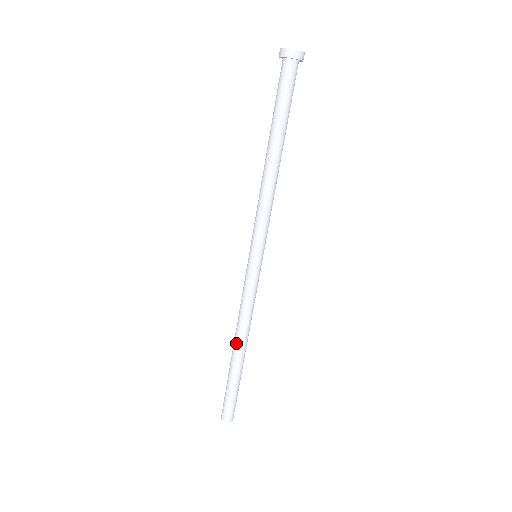
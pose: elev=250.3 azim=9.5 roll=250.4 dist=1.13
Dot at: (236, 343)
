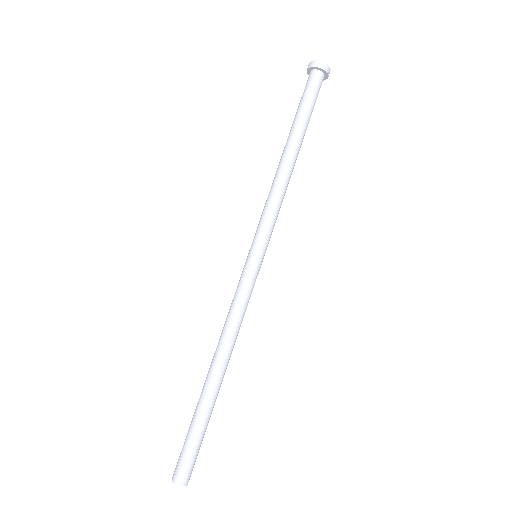
Dot at: (220, 364)
